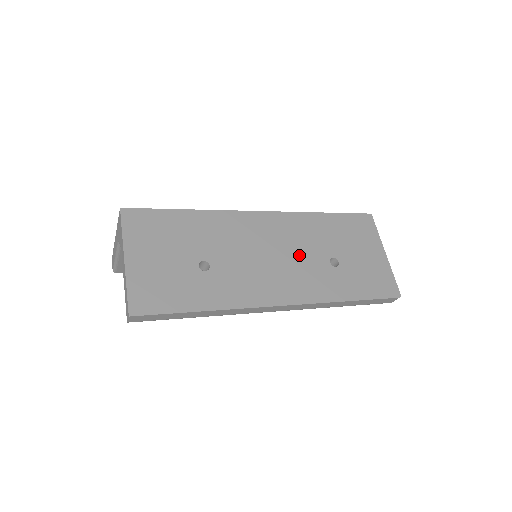
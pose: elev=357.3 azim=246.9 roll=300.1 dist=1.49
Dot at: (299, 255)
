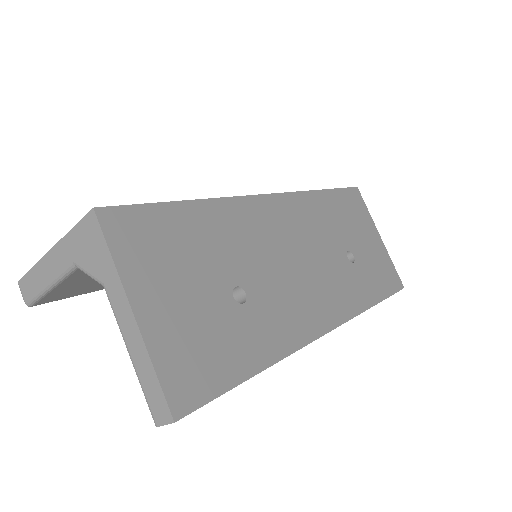
Dot at: (322, 254)
